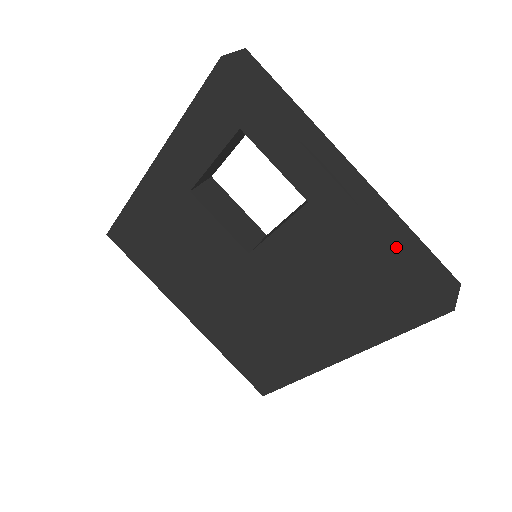
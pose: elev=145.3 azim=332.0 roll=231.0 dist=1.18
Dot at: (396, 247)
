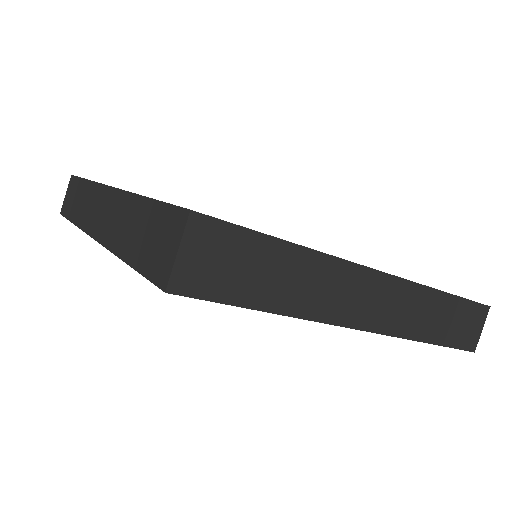
Dot at: occluded
